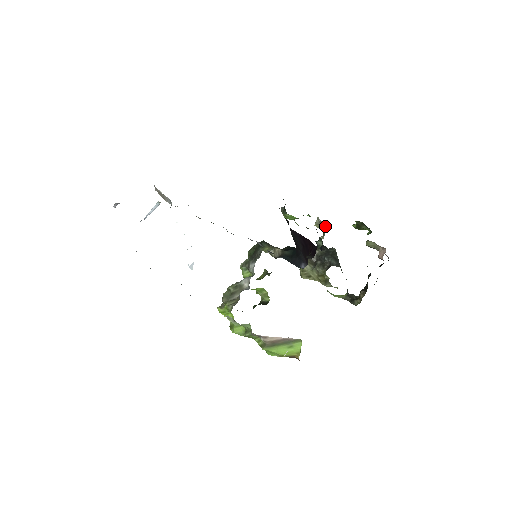
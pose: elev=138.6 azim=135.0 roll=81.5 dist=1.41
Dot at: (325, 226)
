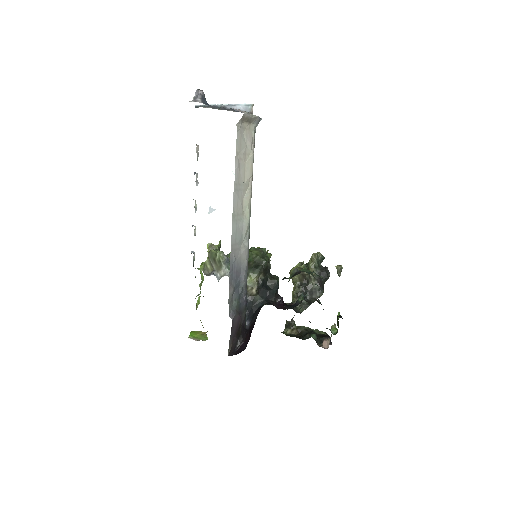
Dot at: occluded
